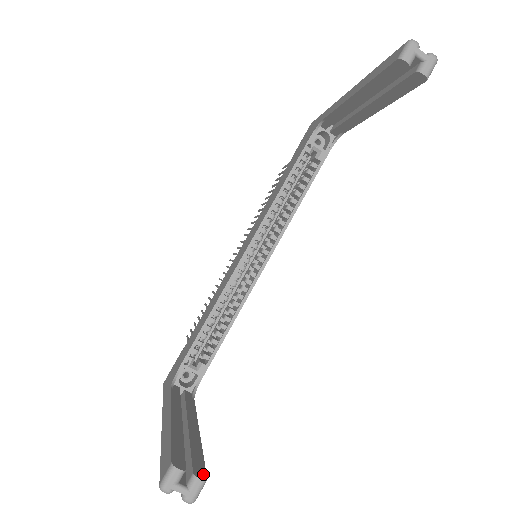
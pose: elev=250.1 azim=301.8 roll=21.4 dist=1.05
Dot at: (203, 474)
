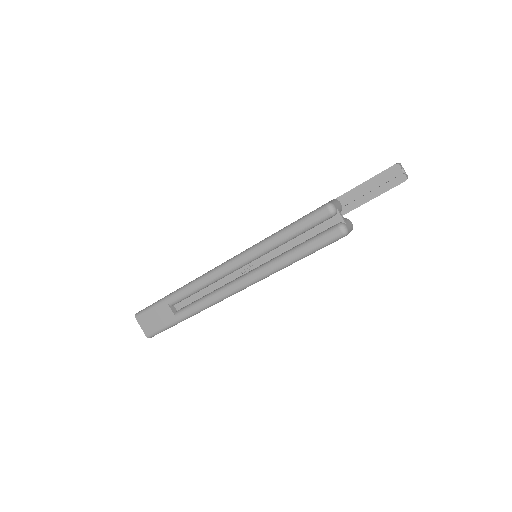
Dot at: occluded
